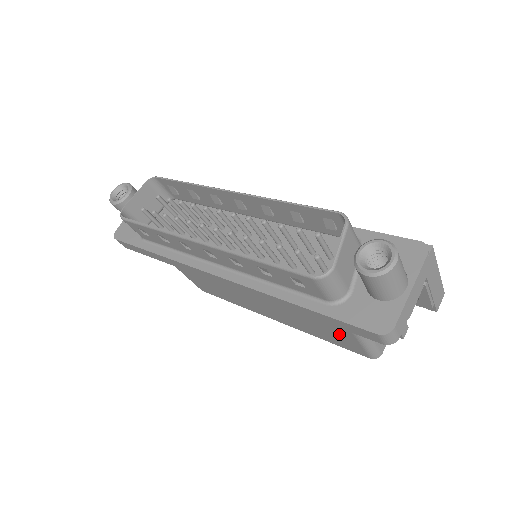
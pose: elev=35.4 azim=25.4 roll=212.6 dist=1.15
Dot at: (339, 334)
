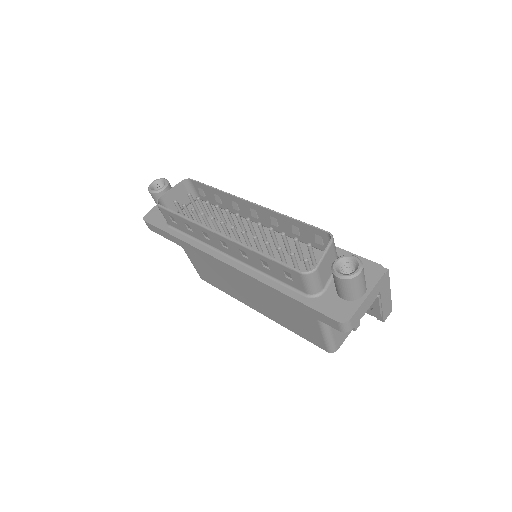
Dot at: (308, 327)
